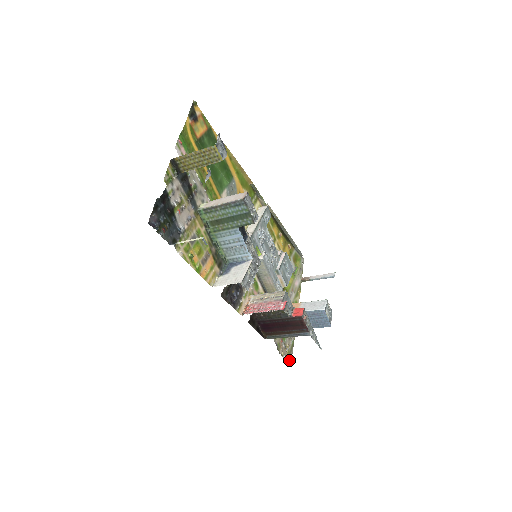
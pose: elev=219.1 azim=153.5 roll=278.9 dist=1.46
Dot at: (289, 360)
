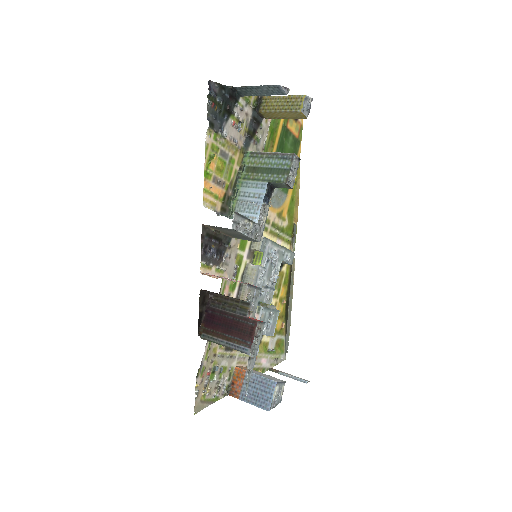
Dot at: (197, 406)
